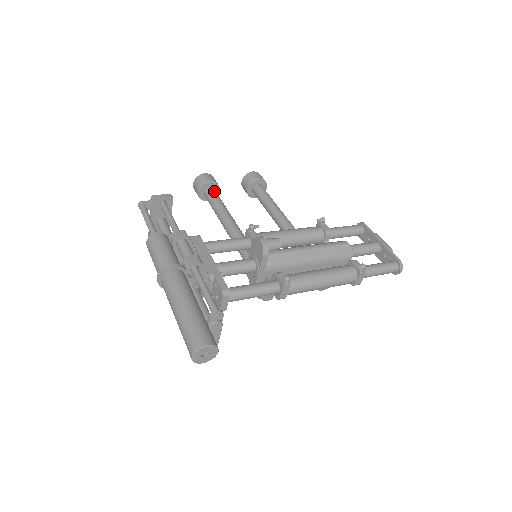
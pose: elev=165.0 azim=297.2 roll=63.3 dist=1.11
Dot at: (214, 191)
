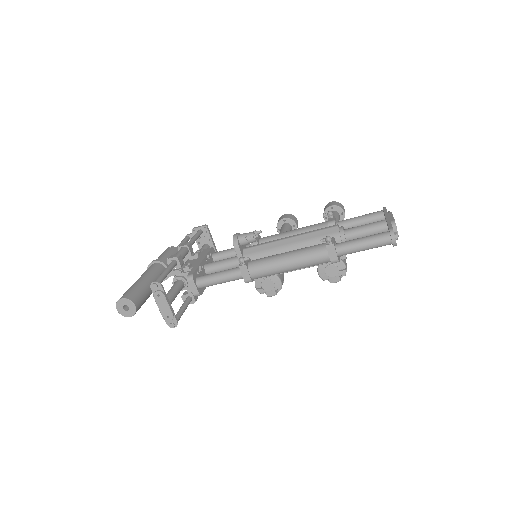
Dot at: (286, 225)
